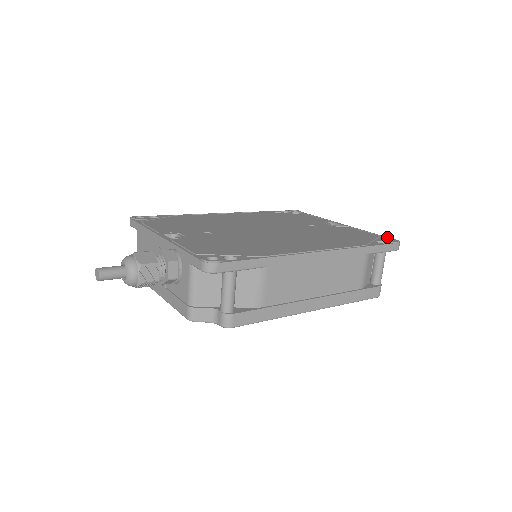
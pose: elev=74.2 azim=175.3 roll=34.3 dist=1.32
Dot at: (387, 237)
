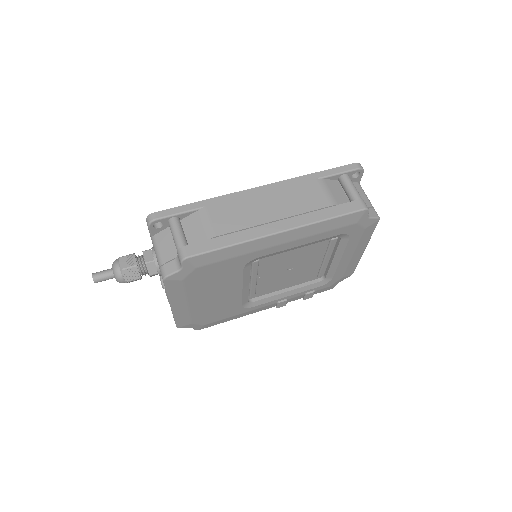
Dot at: occluded
